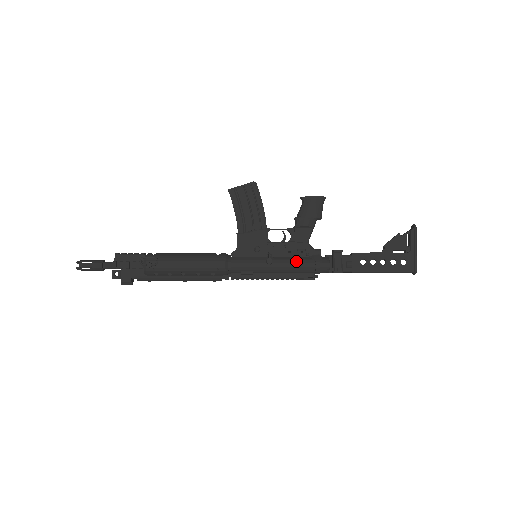
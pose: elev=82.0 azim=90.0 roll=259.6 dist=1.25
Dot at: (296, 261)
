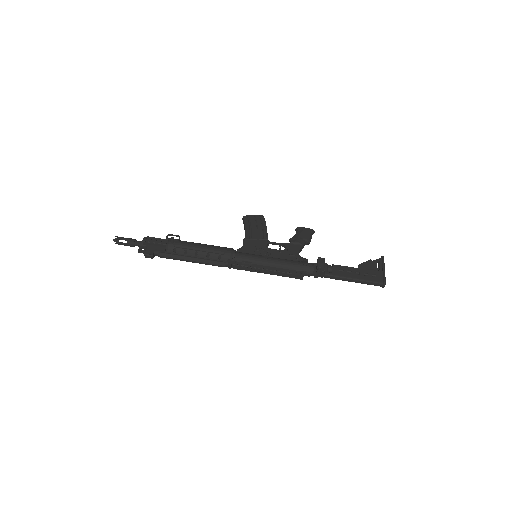
Dot at: (287, 260)
